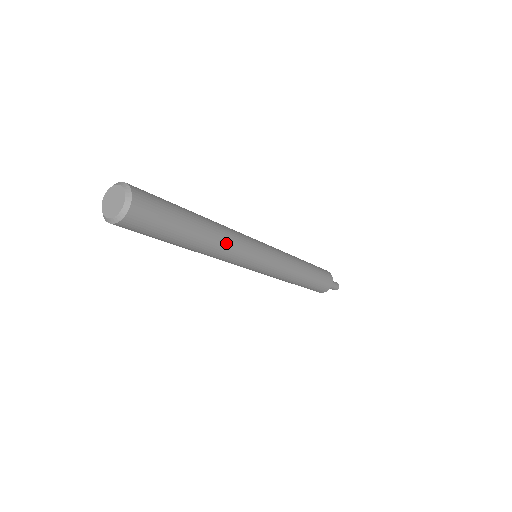
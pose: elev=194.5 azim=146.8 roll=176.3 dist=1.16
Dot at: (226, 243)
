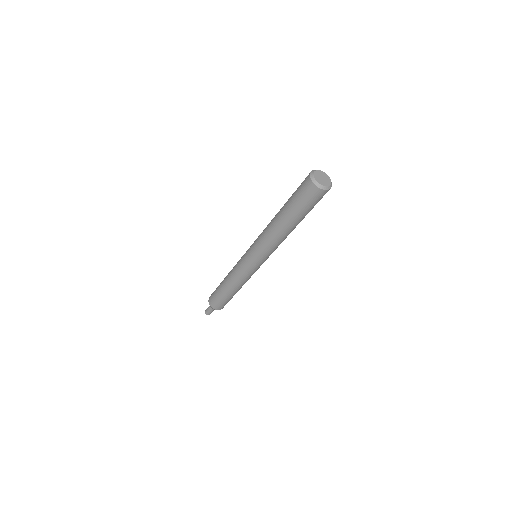
Dot at: (284, 239)
